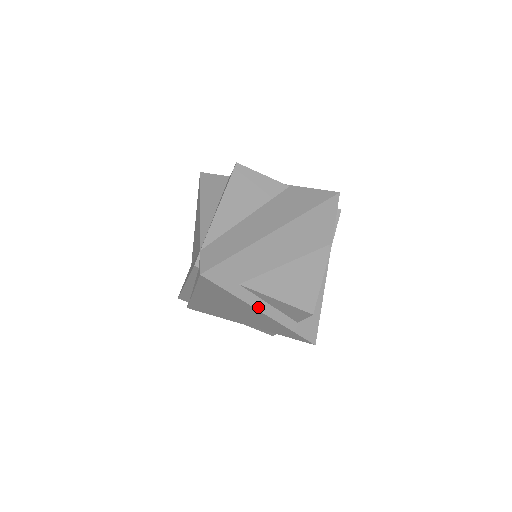
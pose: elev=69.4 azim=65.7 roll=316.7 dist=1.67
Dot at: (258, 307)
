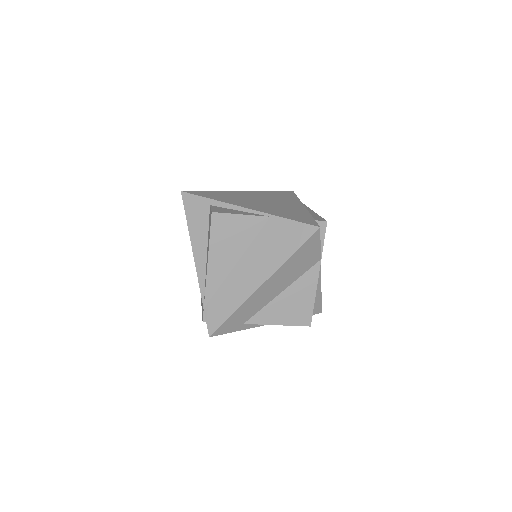
Dot at: occluded
